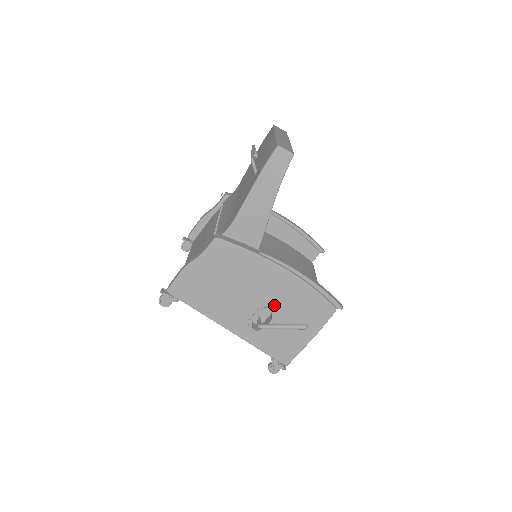
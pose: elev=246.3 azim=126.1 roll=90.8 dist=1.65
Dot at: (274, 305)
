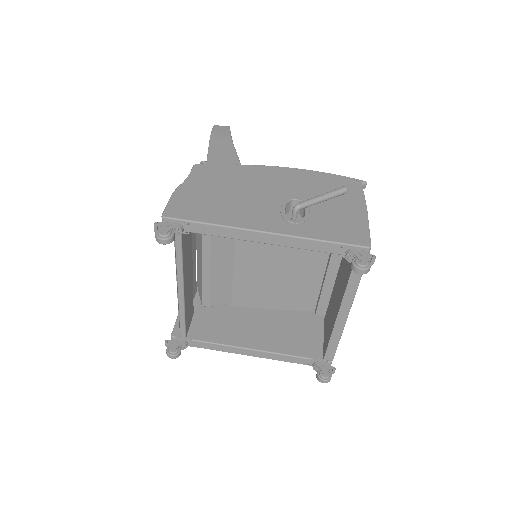
Dot at: (296, 195)
